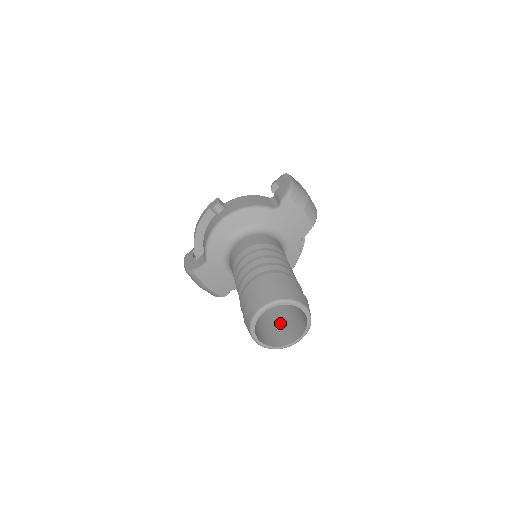
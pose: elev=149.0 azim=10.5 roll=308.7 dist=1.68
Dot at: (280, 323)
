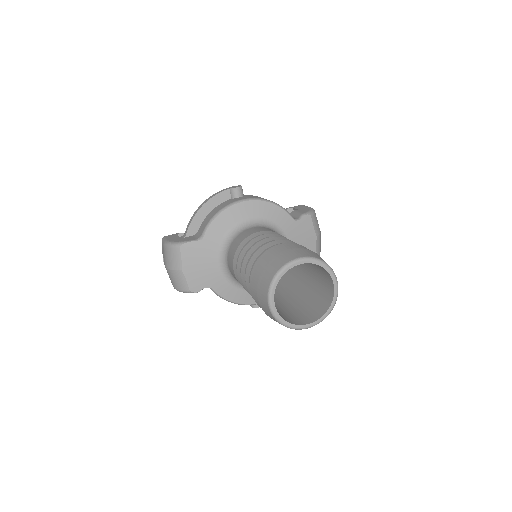
Dot at: (284, 310)
